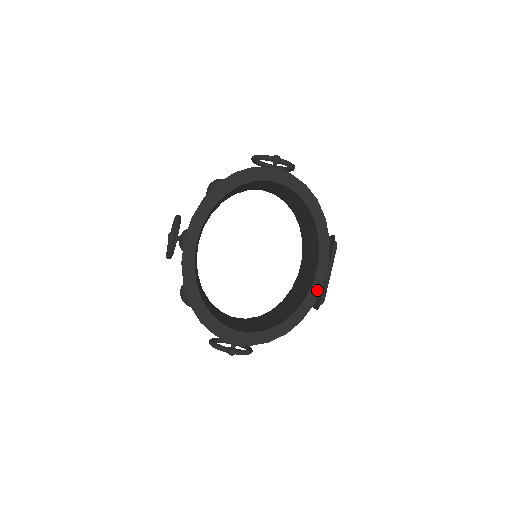
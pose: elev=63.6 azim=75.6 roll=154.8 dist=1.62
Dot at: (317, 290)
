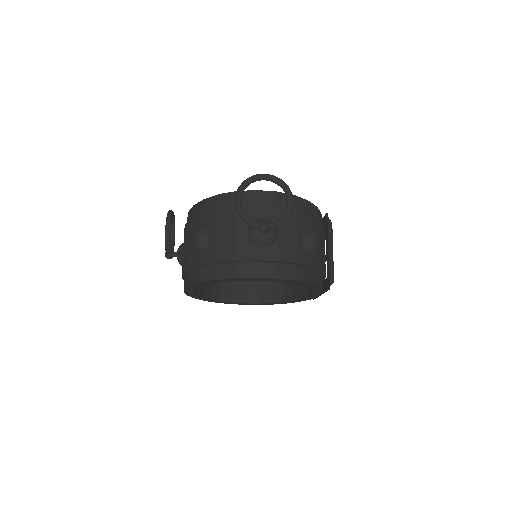
Dot at: (311, 298)
